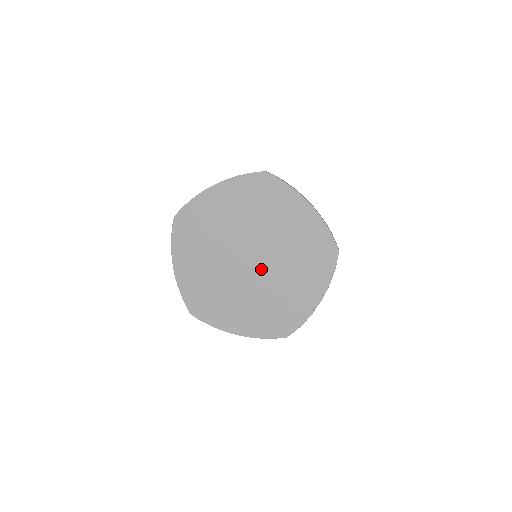
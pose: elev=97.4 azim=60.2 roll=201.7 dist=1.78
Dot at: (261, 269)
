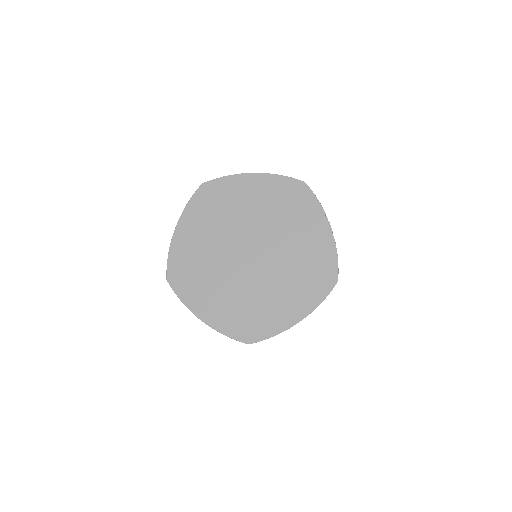
Dot at: (266, 250)
